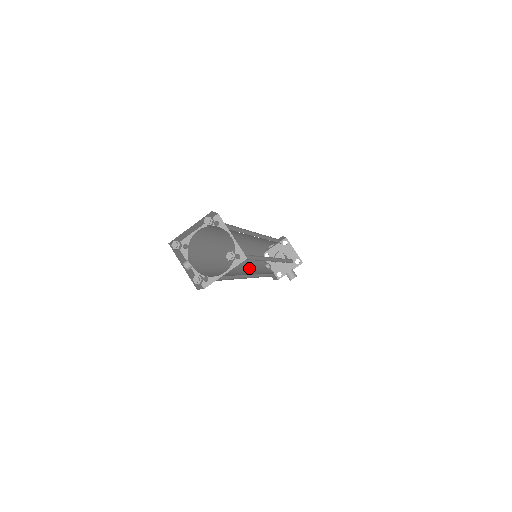
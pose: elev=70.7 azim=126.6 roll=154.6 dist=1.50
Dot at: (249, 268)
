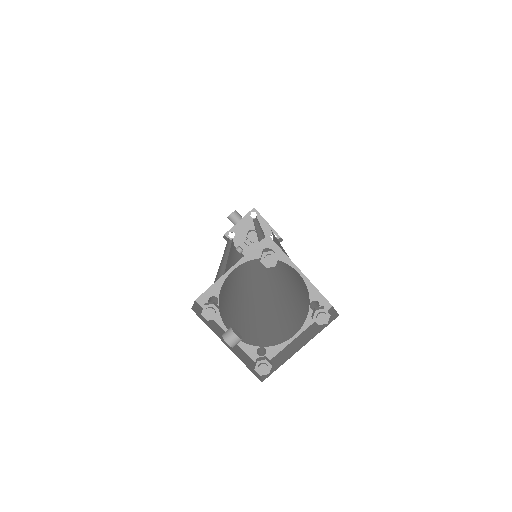
Dot at: (239, 270)
